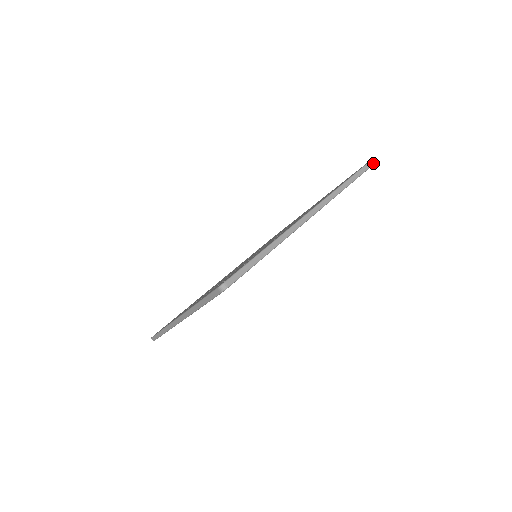
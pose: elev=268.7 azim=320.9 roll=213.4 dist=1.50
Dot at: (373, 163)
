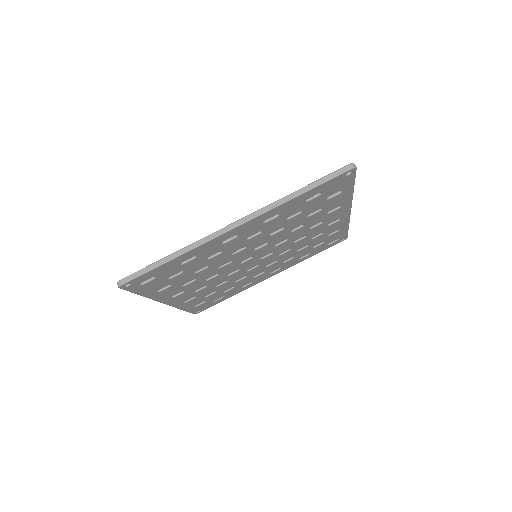
Dot at: (347, 236)
